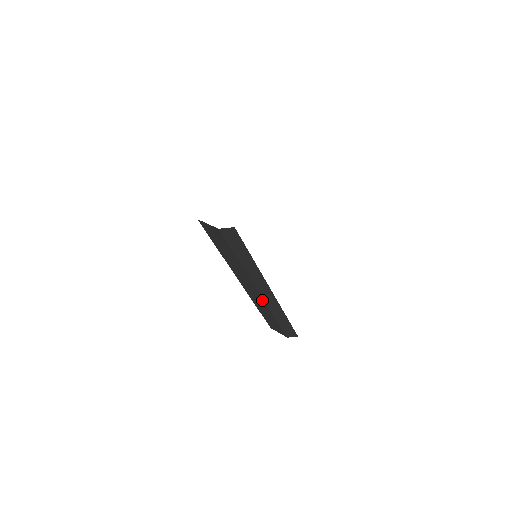
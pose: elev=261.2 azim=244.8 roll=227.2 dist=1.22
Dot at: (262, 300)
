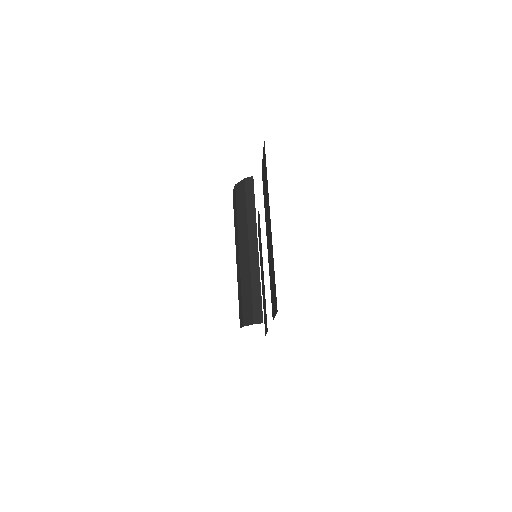
Dot at: (249, 260)
